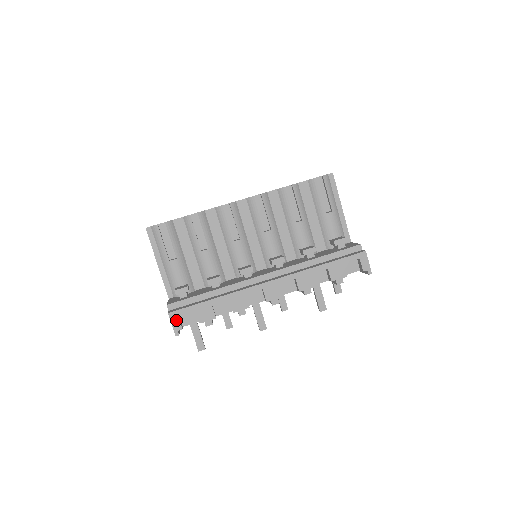
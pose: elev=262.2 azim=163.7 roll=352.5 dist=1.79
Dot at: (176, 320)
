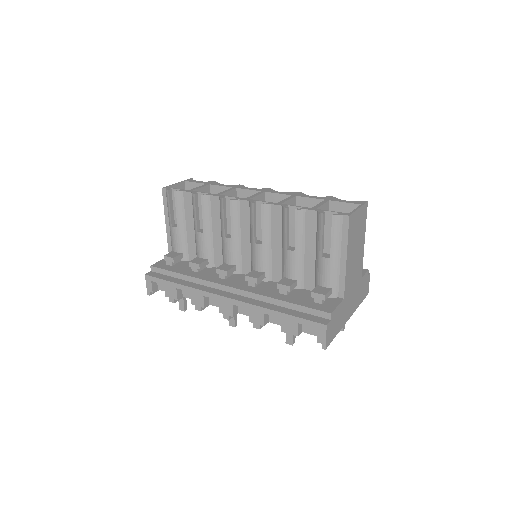
Dot at: (149, 283)
